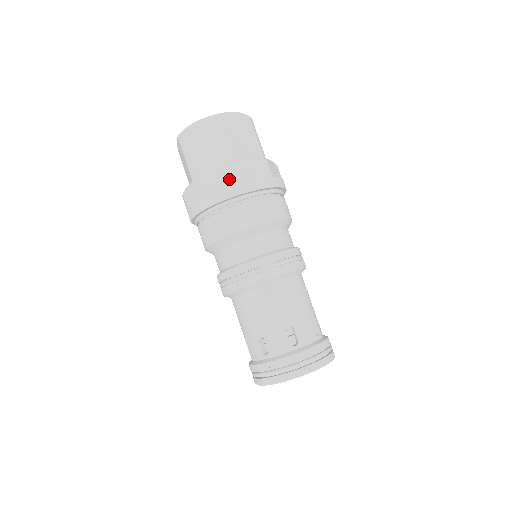
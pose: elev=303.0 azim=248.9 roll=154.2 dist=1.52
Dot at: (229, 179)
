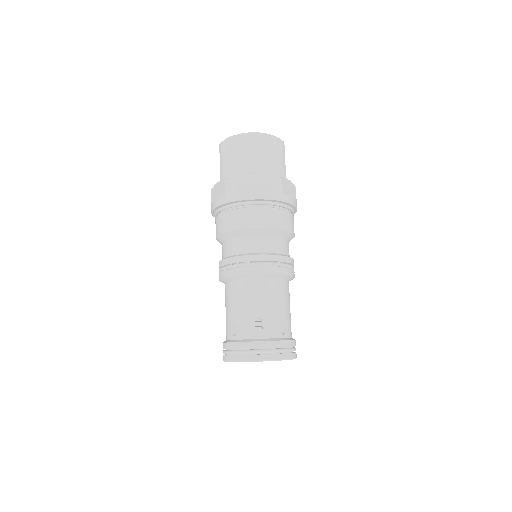
Dot at: (245, 185)
